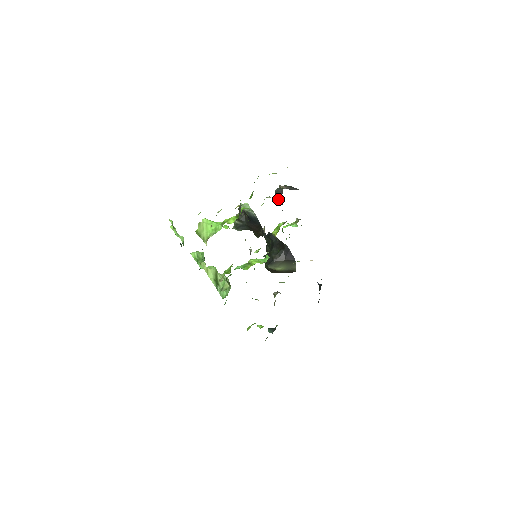
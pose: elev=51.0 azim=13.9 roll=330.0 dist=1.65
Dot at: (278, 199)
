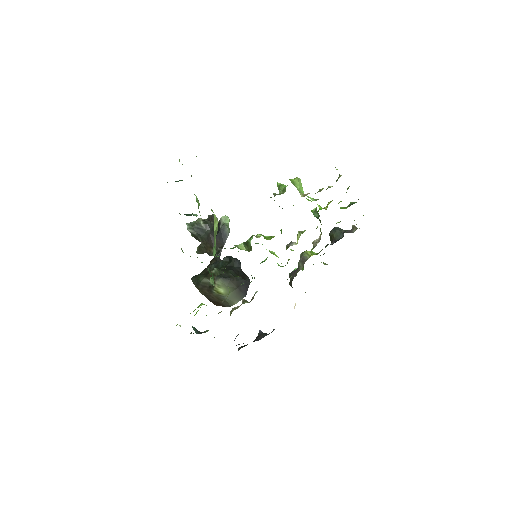
Dot at: (335, 234)
